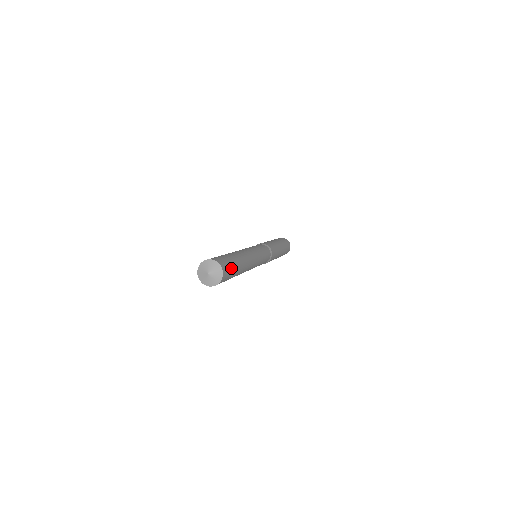
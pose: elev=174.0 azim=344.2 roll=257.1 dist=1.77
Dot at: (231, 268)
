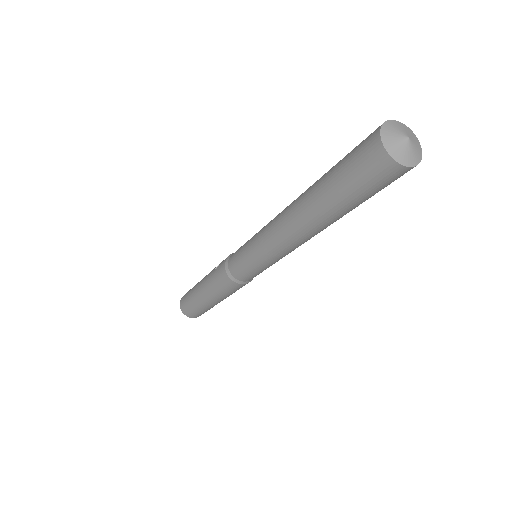
Dot at: occluded
